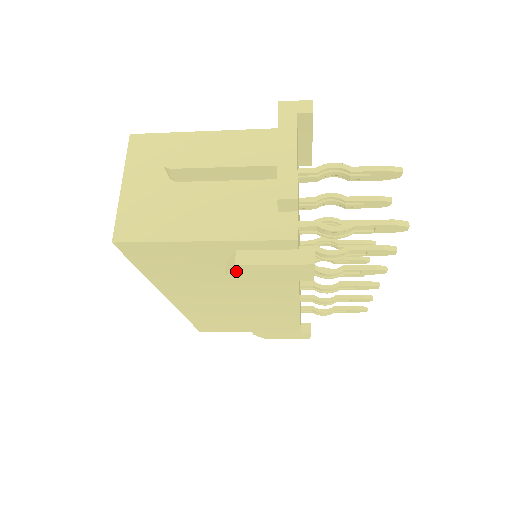
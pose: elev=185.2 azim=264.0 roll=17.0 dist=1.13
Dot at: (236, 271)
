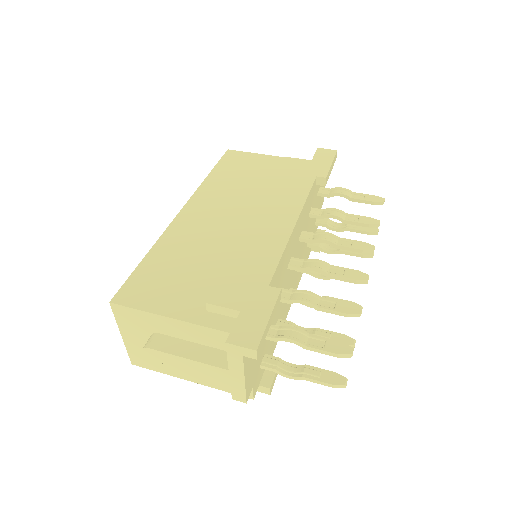
Dot at: occluded
